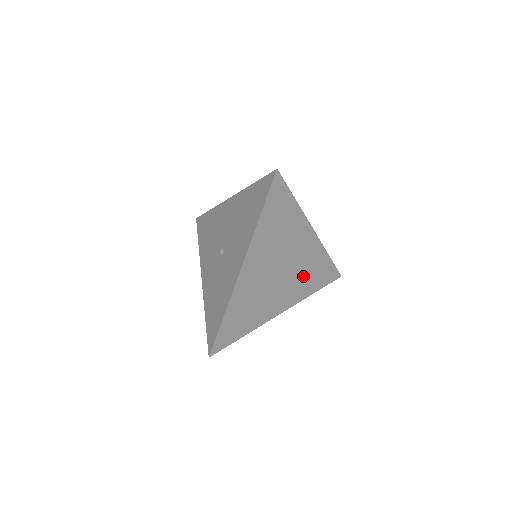
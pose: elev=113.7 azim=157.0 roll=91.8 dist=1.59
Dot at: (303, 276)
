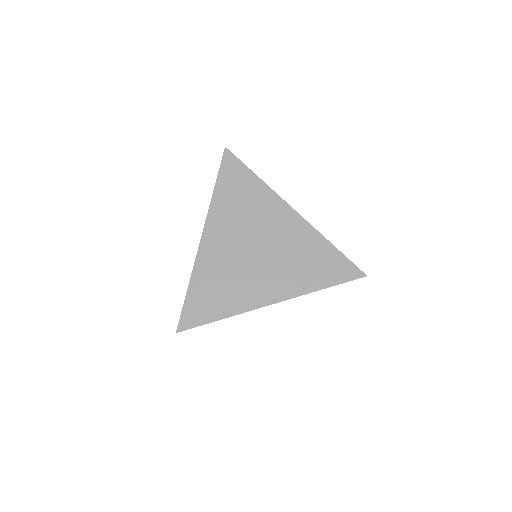
Dot at: (295, 262)
